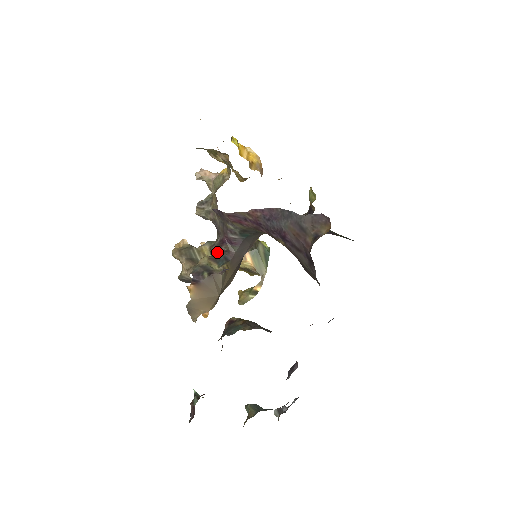
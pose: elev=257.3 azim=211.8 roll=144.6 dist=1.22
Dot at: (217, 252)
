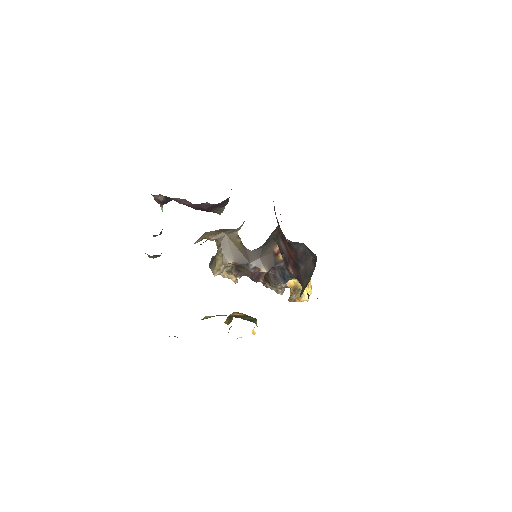
Dot at: occluded
